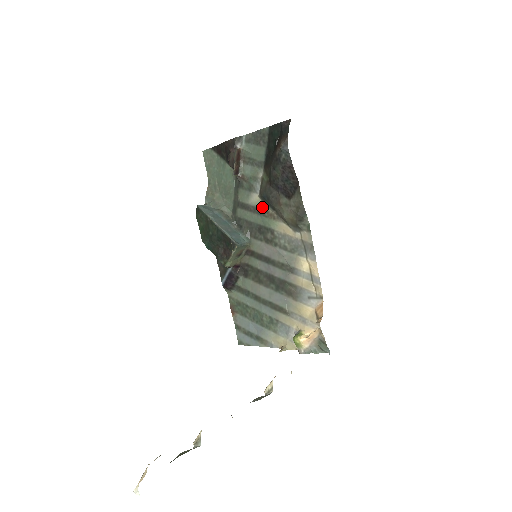
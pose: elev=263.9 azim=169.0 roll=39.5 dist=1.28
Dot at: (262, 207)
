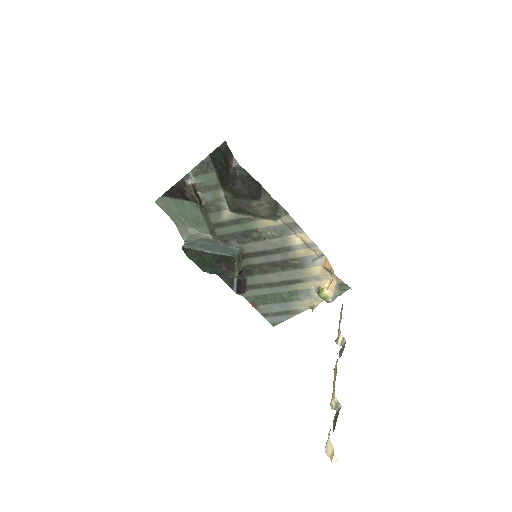
Dot at: (237, 217)
